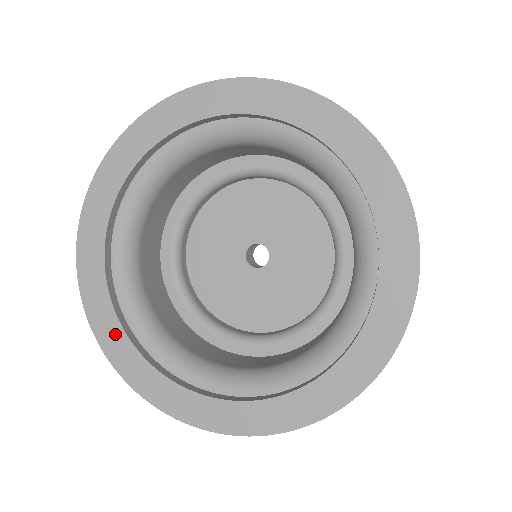
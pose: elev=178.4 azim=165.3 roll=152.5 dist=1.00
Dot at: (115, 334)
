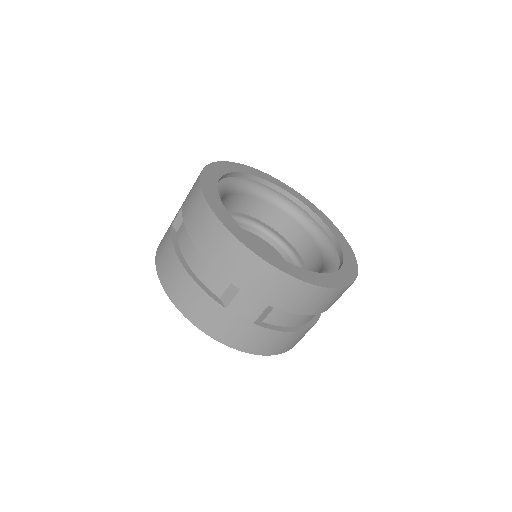
Dot at: (229, 219)
